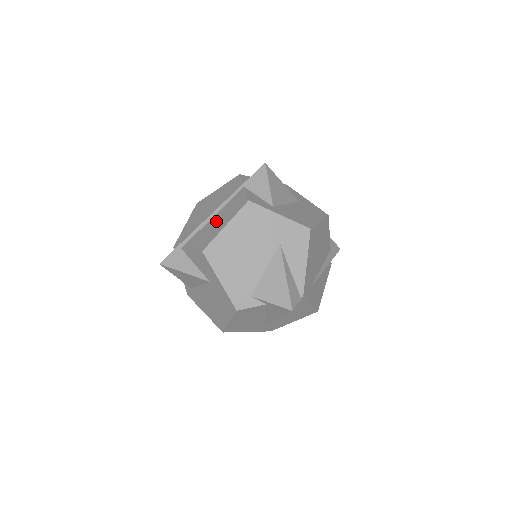
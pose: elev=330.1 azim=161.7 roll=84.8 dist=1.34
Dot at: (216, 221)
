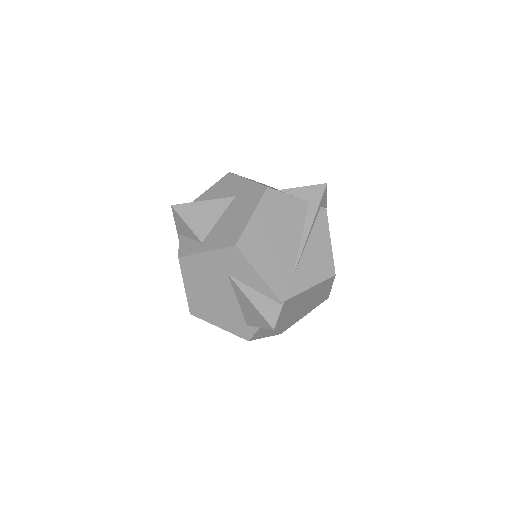
Dot at: occluded
